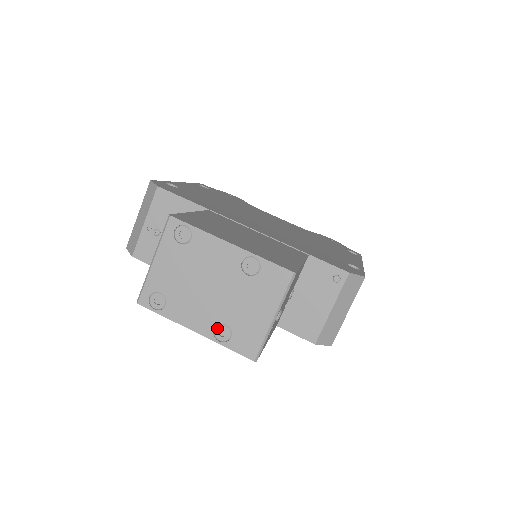
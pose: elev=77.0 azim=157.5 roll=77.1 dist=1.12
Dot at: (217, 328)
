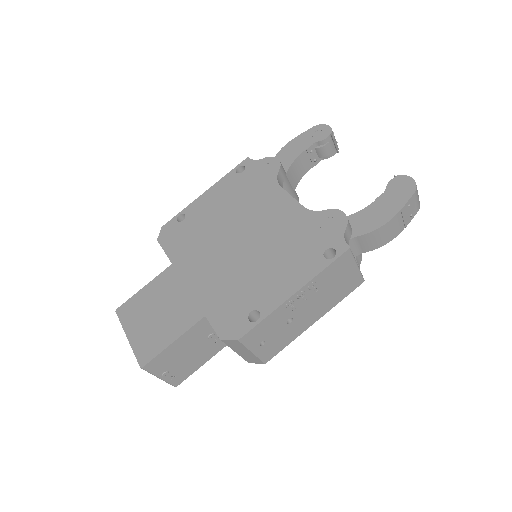
Dot at: occluded
